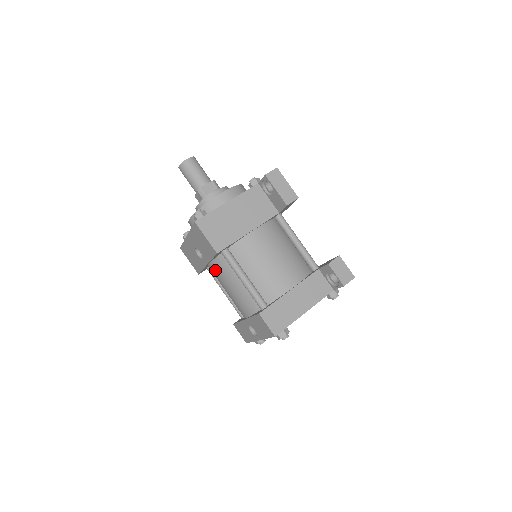
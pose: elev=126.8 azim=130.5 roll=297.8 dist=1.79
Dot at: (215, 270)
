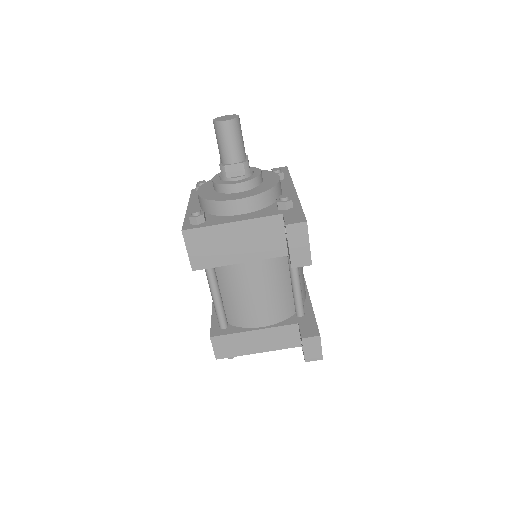
Dot at: occluded
